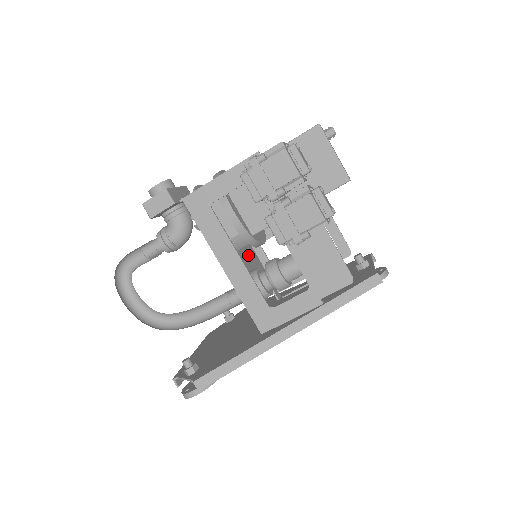
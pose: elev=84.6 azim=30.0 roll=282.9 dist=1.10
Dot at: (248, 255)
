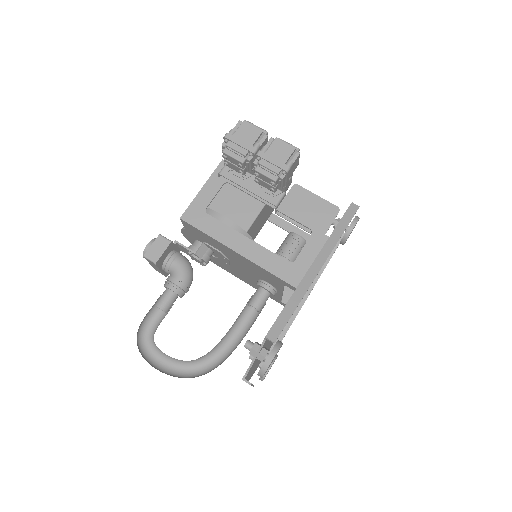
Dot at: occluded
